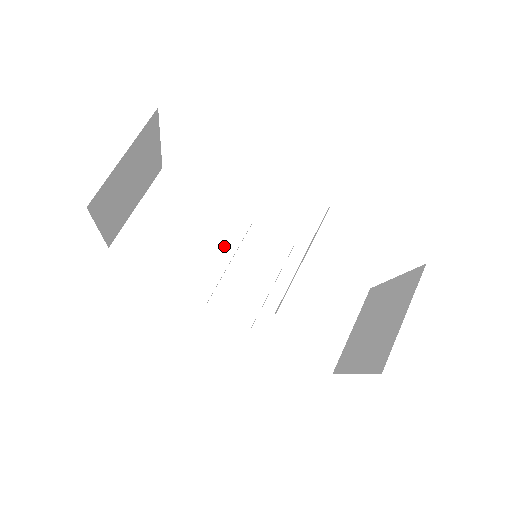
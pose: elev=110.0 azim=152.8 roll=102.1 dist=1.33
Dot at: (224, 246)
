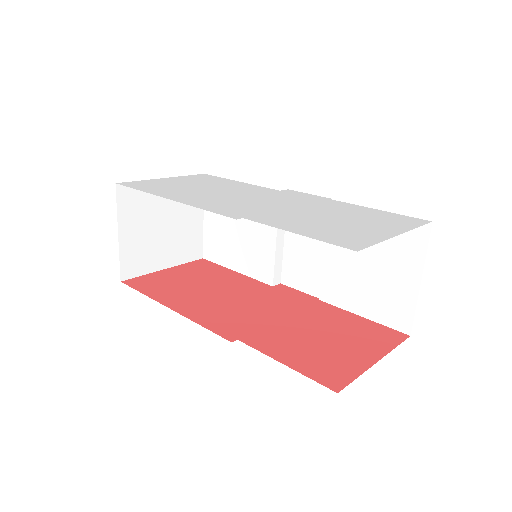
Dot at: (267, 229)
